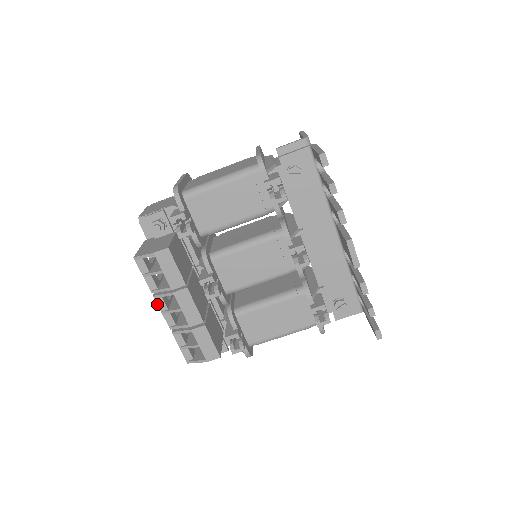
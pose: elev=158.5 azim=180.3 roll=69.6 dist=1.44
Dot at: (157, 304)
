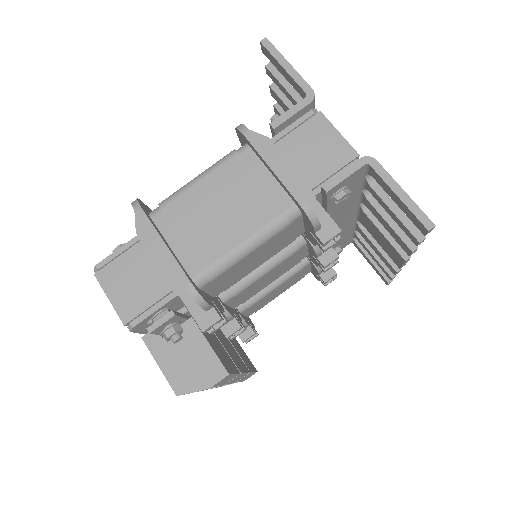
Dot at: occluded
